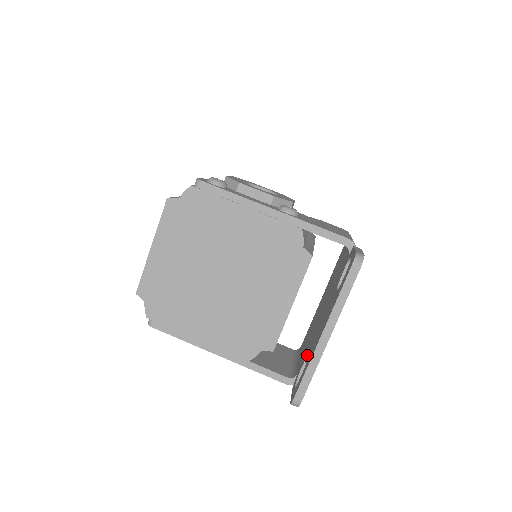
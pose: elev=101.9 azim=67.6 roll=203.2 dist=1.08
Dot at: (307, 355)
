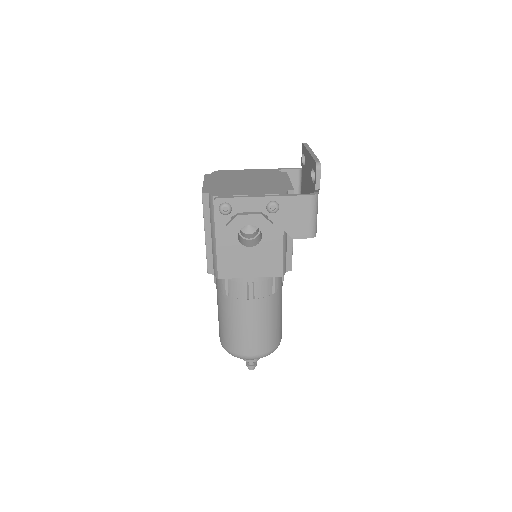
Dot at: (311, 176)
